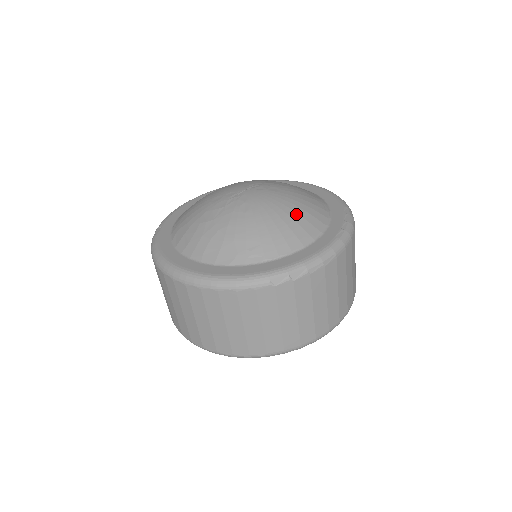
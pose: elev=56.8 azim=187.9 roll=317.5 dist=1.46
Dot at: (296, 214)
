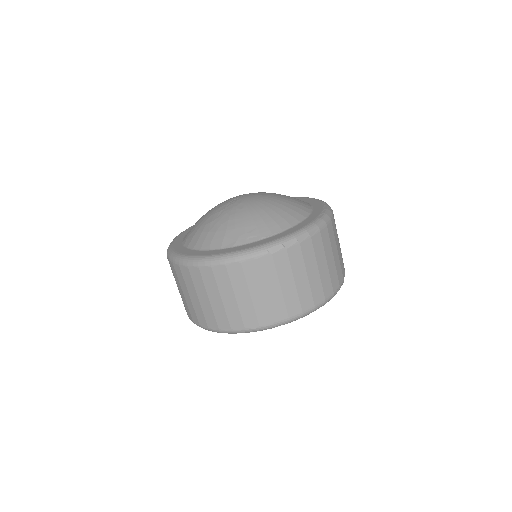
Dot at: (283, 206)
